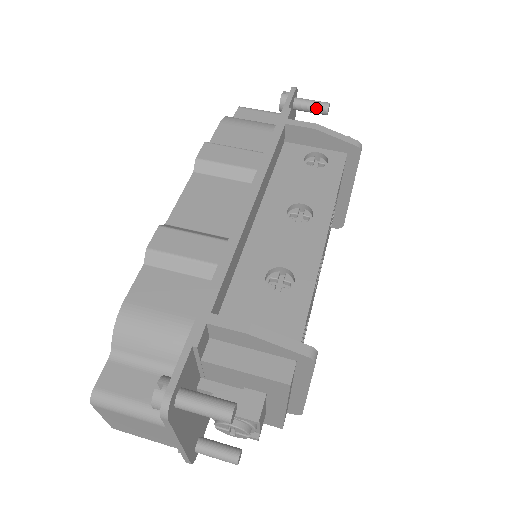
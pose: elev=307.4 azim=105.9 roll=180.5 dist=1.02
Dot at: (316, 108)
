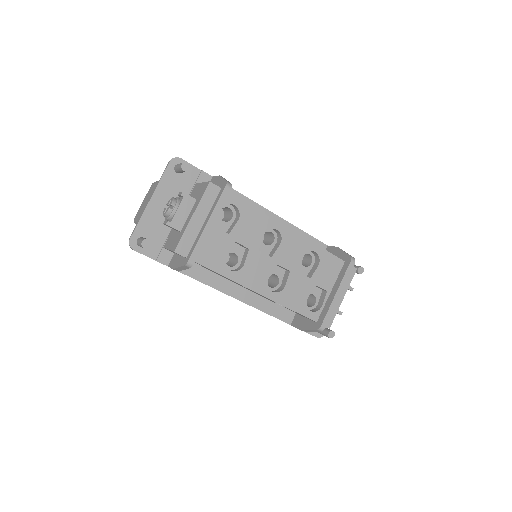
Dot at: (354, 266)
